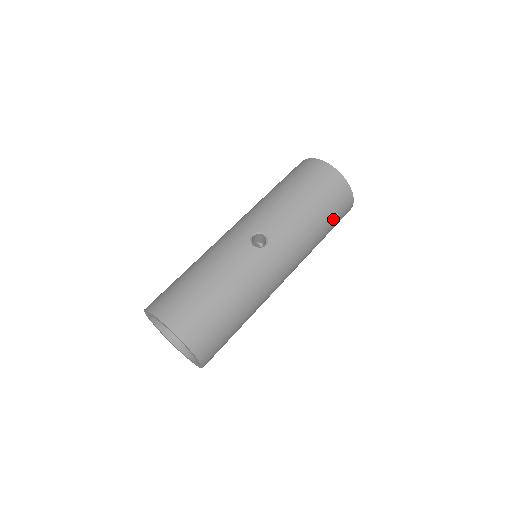
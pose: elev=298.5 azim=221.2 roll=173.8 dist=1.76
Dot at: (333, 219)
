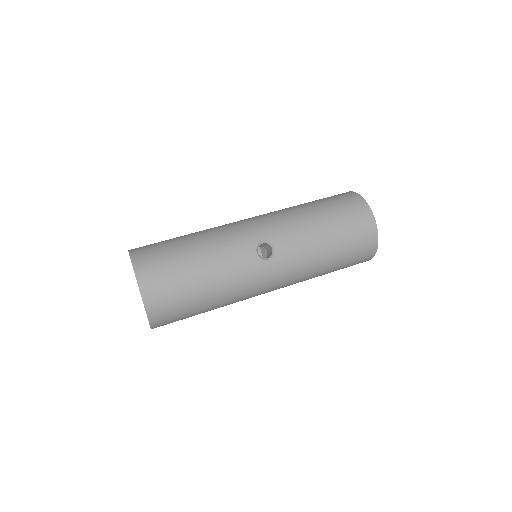
Dot at: (344, 265)
